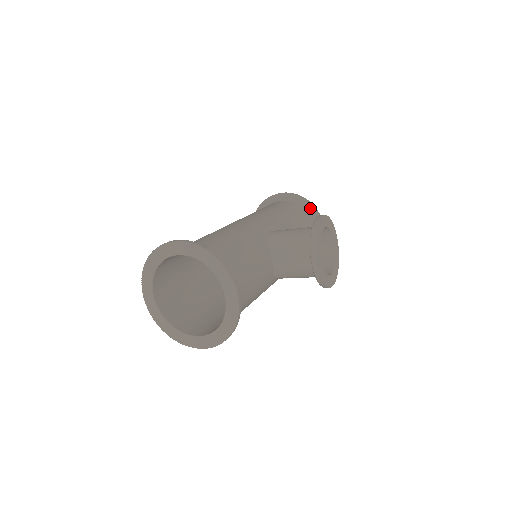
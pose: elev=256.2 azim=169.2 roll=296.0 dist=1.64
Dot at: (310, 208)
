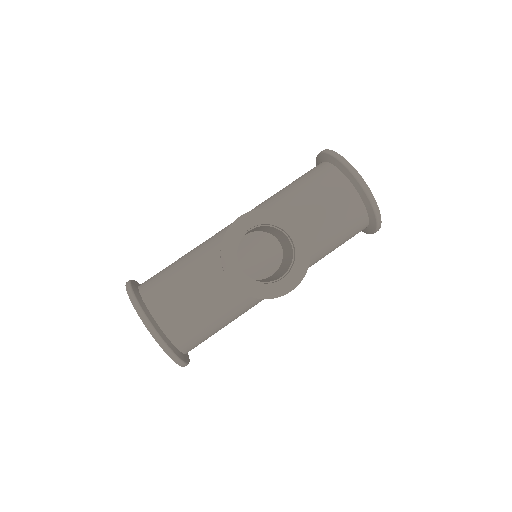
Dot at: (340, 165)
